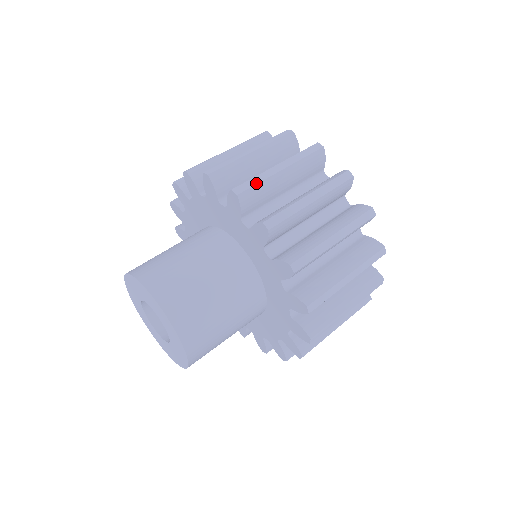
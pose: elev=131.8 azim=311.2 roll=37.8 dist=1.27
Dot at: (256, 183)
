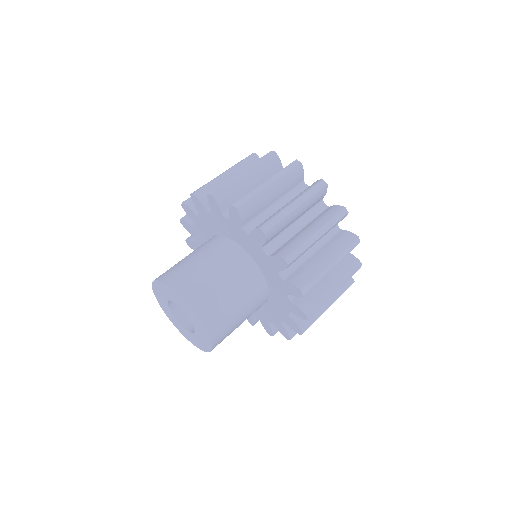
Dot at: (206, 184)
